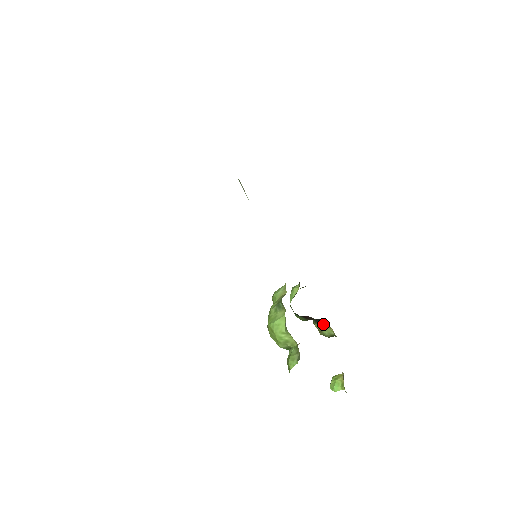
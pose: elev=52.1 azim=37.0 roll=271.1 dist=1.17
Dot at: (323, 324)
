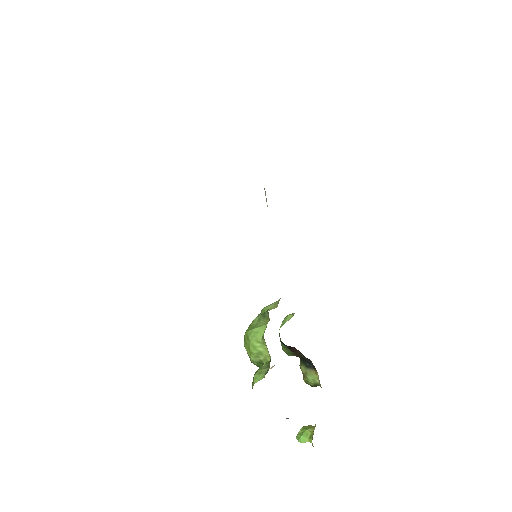
Dot at: (310, 367)
